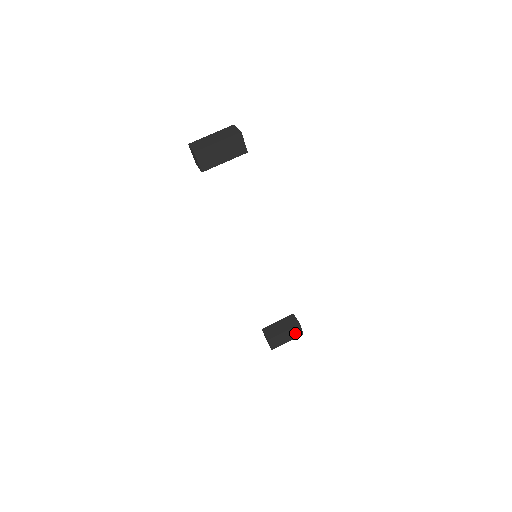
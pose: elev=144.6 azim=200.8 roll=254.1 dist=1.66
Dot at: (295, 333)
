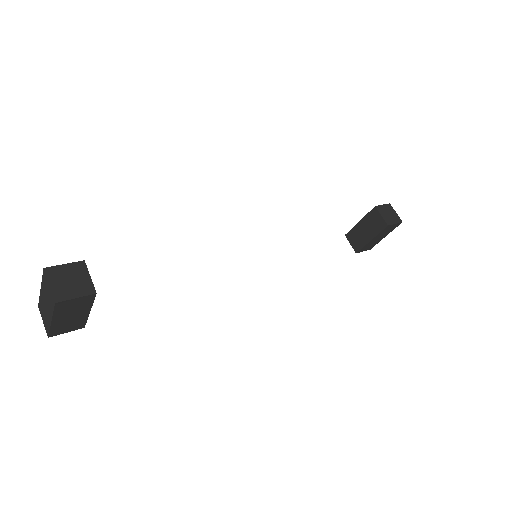
Dot at: (389, 229)
